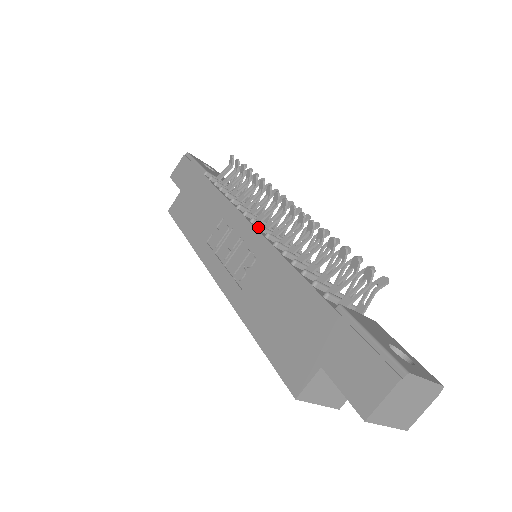
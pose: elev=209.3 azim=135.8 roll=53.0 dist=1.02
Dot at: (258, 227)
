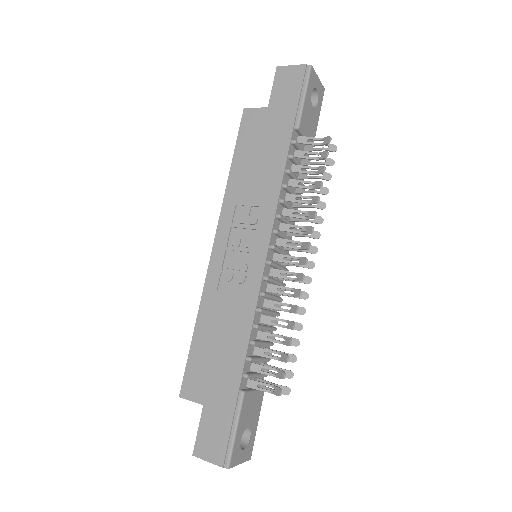
Dot at: (268, 262)
